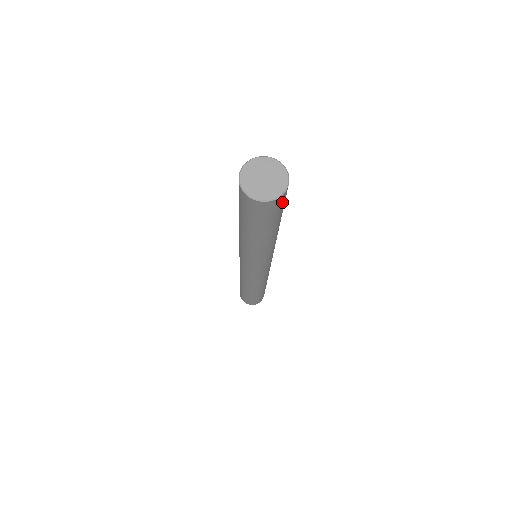
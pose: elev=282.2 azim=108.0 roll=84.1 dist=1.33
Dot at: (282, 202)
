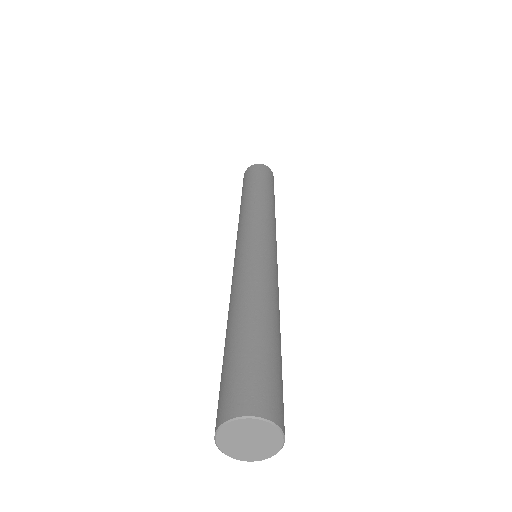
Dot at: occluded
